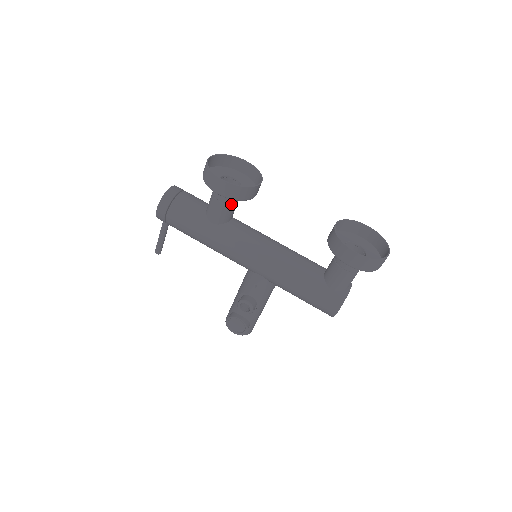
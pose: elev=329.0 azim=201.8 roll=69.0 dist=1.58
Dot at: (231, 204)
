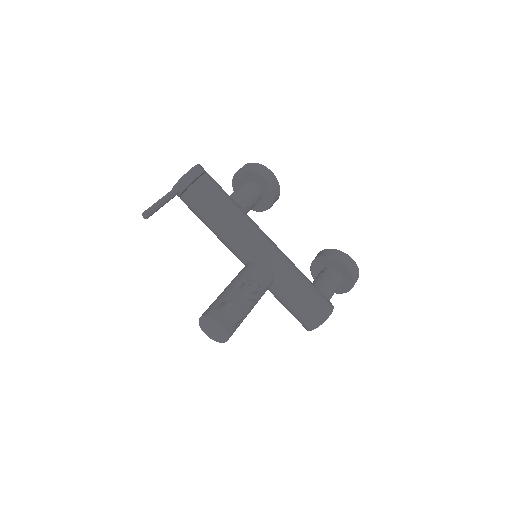
Dot at: (255, 201)
